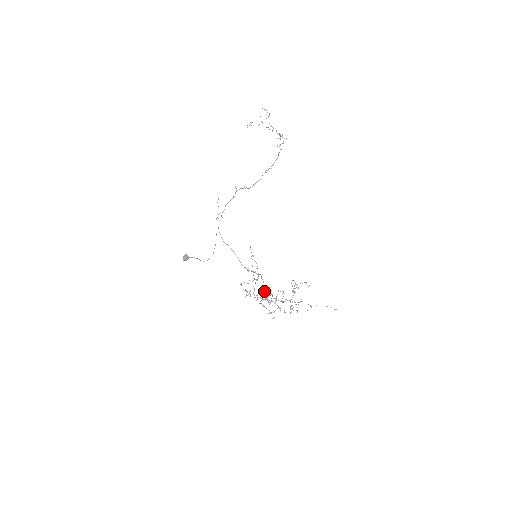
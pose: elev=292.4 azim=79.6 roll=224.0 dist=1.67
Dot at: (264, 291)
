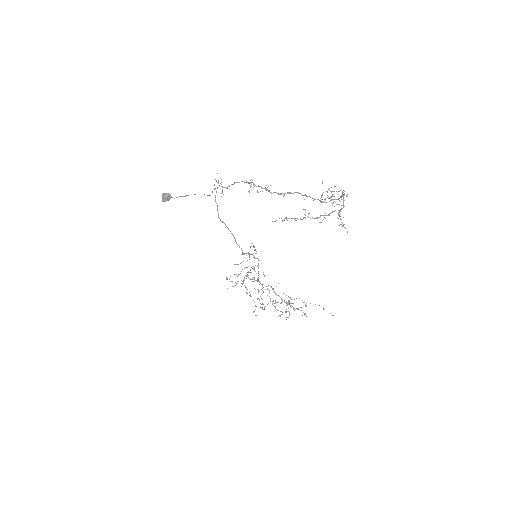
Dot at: (256, 280)
